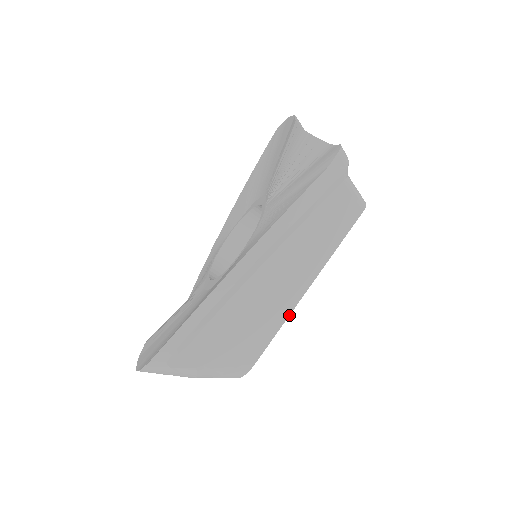
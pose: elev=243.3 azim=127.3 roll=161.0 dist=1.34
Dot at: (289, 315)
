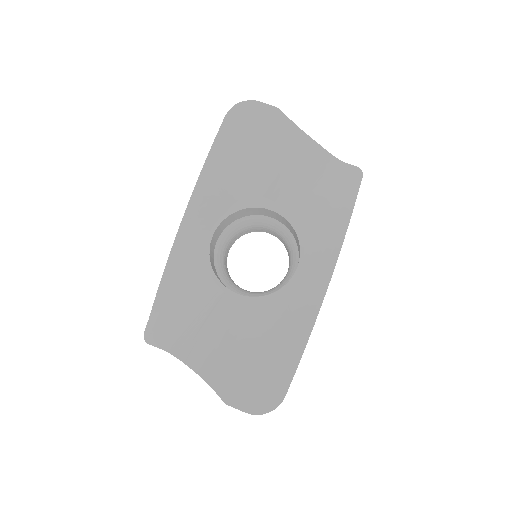
Dot at: occluded
